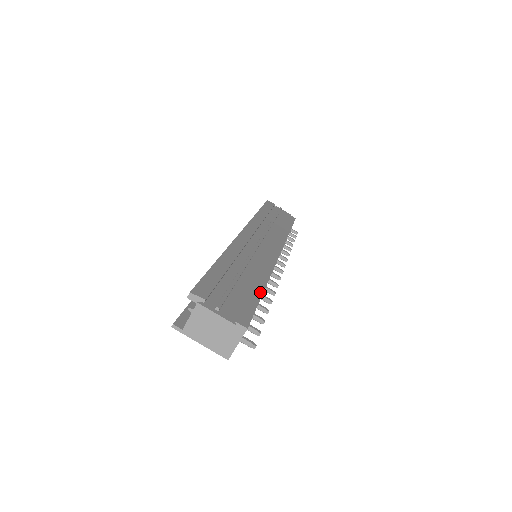
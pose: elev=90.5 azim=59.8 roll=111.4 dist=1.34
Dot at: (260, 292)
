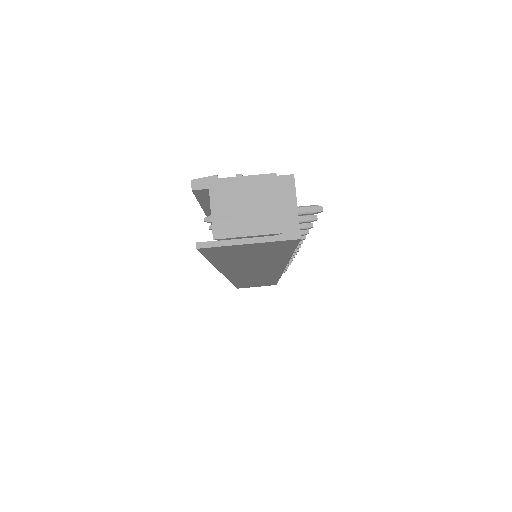
Dot at: occluded
